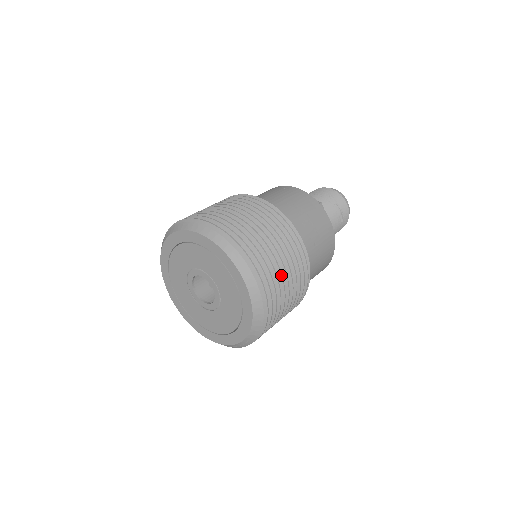
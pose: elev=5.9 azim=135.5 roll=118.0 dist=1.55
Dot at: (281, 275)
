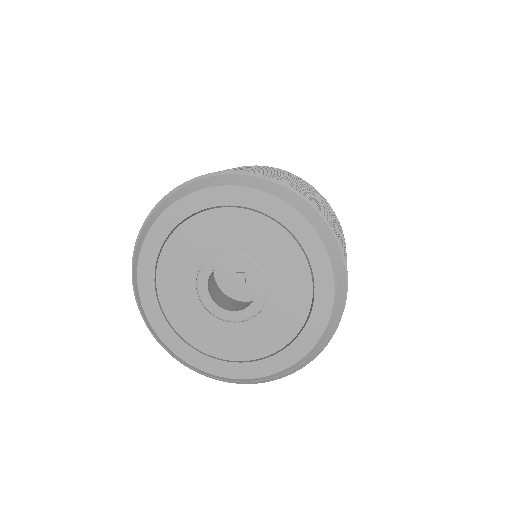
Dot at: occluded
